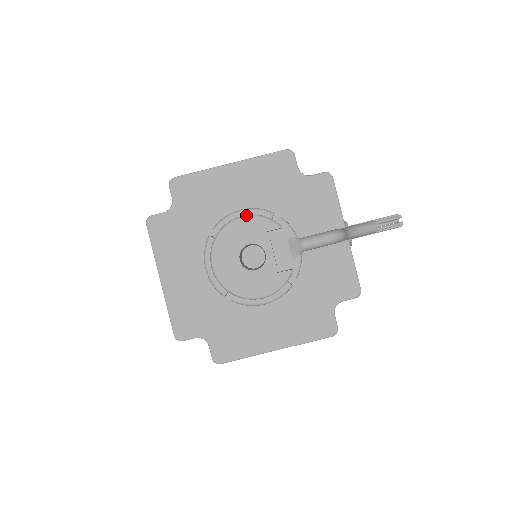
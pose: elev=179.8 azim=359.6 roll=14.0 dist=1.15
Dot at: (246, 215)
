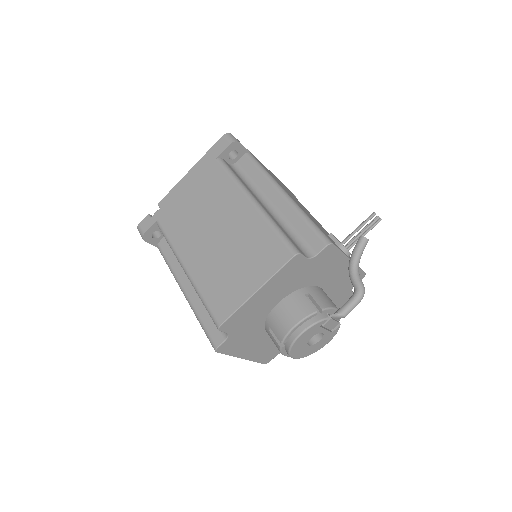
Dot at: (304, 331)
